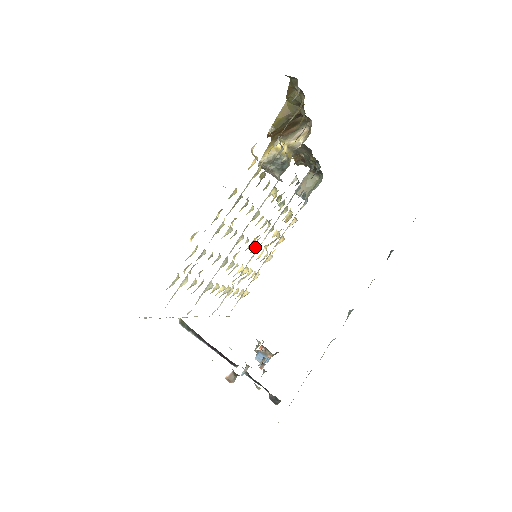
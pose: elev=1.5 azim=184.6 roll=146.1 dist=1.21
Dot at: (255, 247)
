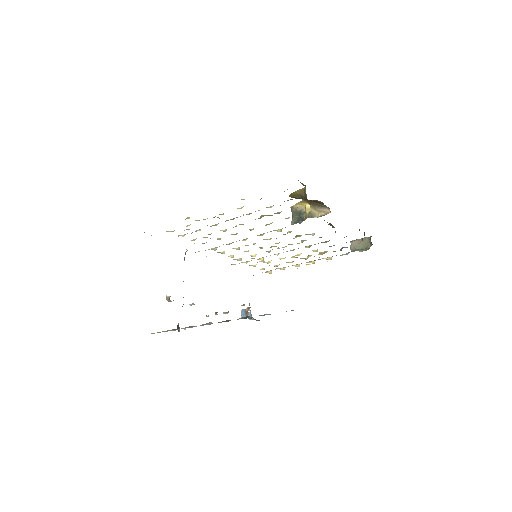
Dot at: (270, 251)
